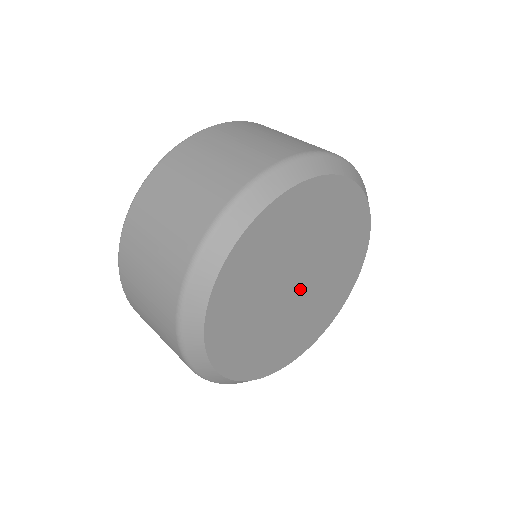
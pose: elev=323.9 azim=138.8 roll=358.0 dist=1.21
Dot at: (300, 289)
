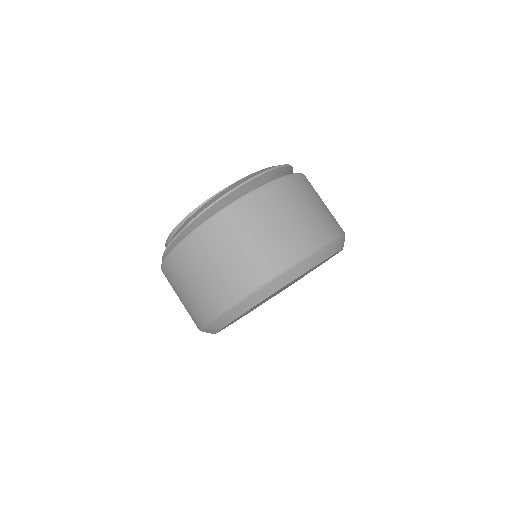
Dot at: occluded
